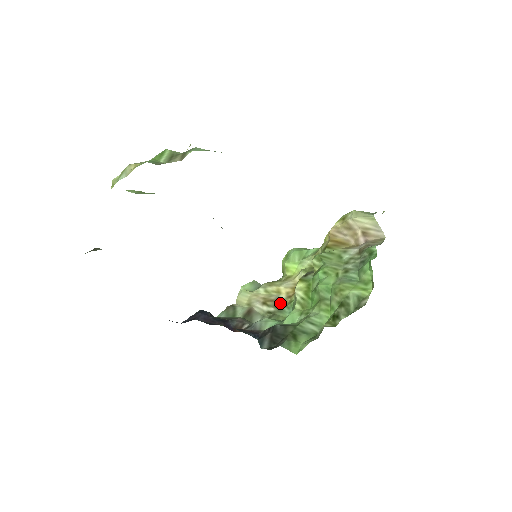
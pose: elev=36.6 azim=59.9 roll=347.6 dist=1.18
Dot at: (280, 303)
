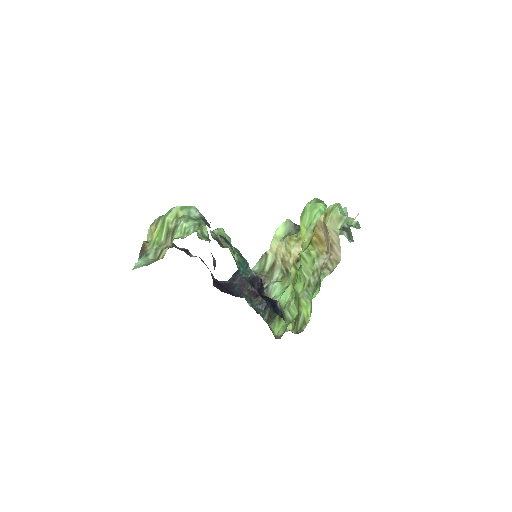
Dot at: (288, 268)
